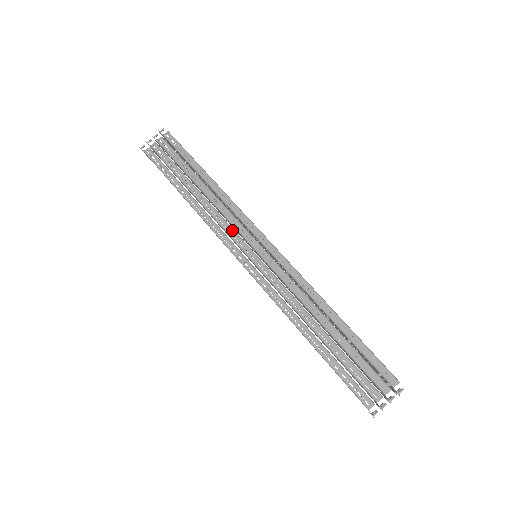
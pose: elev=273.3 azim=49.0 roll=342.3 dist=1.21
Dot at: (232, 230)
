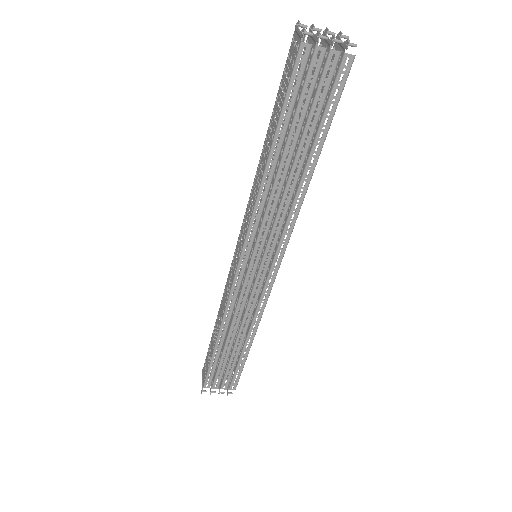
Dot at: (266, 236)
